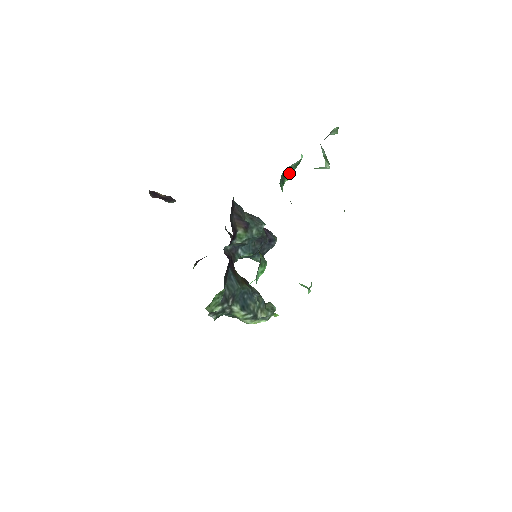
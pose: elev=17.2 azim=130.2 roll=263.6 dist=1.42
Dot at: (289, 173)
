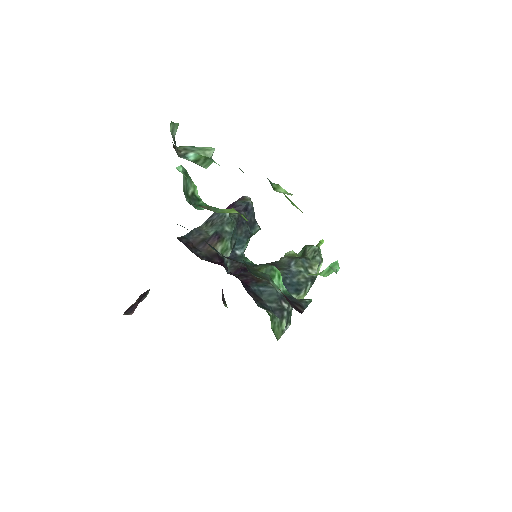
Dot at: (190, 186)
